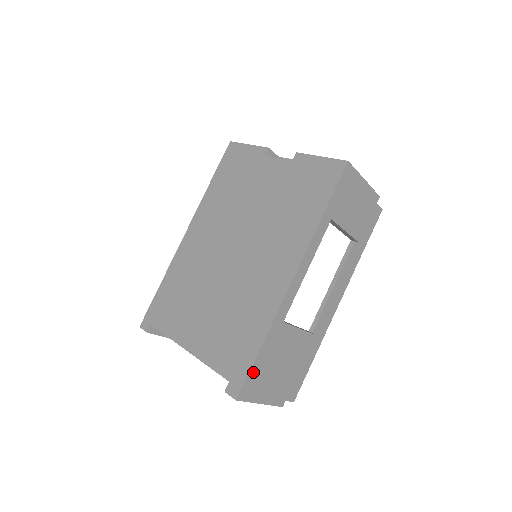
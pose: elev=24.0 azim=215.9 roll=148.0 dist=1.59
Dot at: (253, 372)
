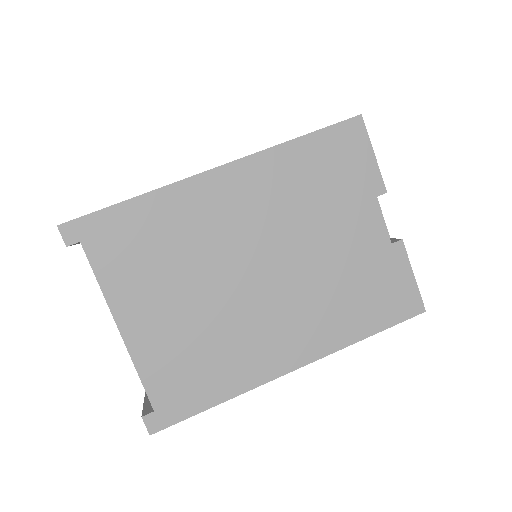
Dot at: (185, 416)
